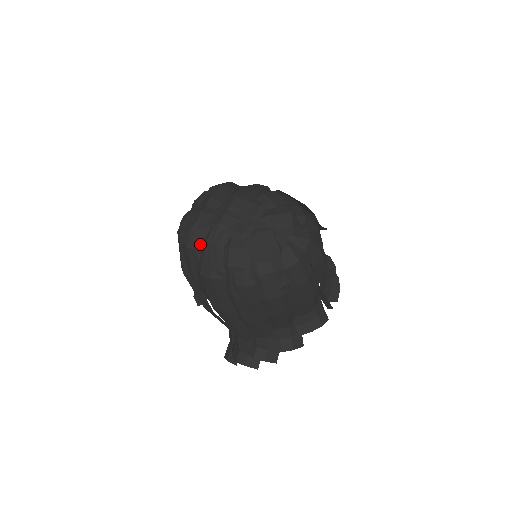
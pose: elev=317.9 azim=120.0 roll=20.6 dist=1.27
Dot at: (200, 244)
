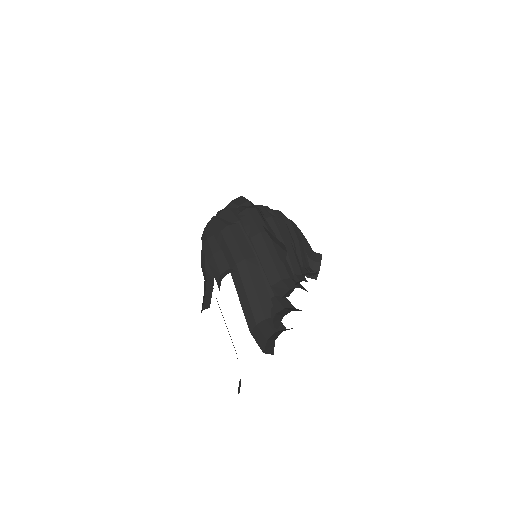
Dot at: (236, 208)
